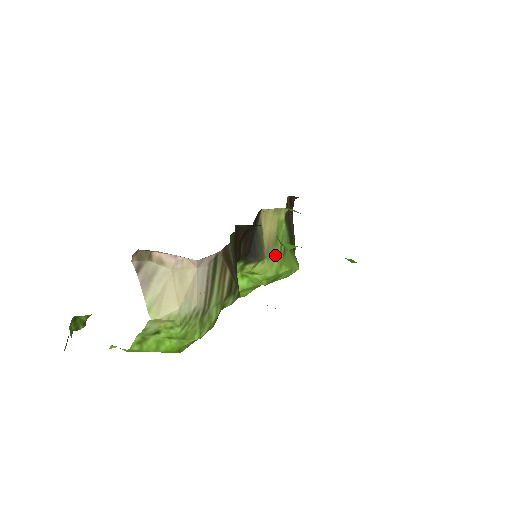
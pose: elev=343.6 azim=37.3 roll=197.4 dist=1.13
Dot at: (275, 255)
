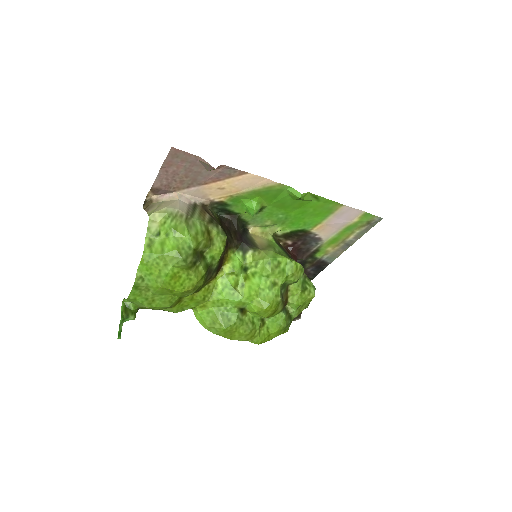
Dot at: (269, 250)
